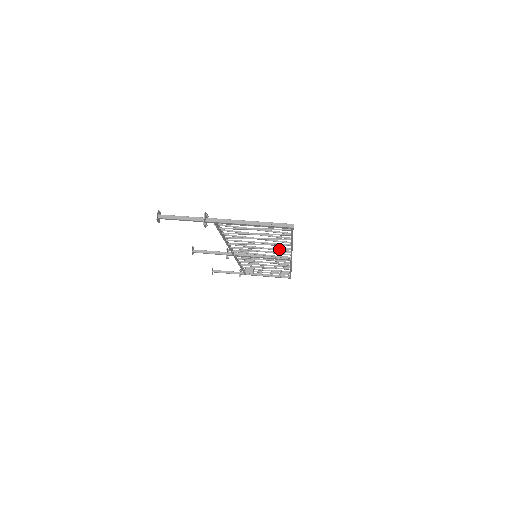
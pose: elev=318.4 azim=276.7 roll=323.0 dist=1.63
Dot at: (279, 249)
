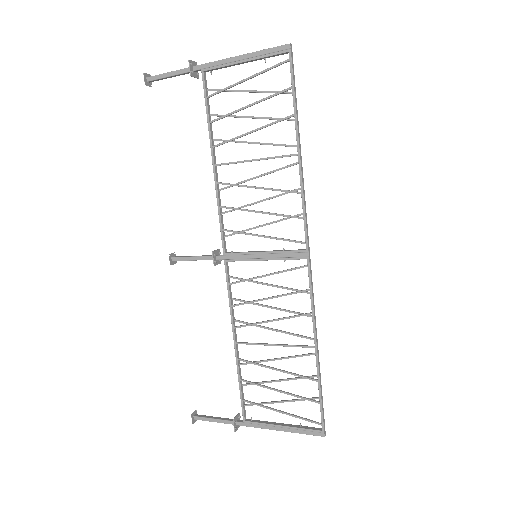
Dot at: (285, 190)
